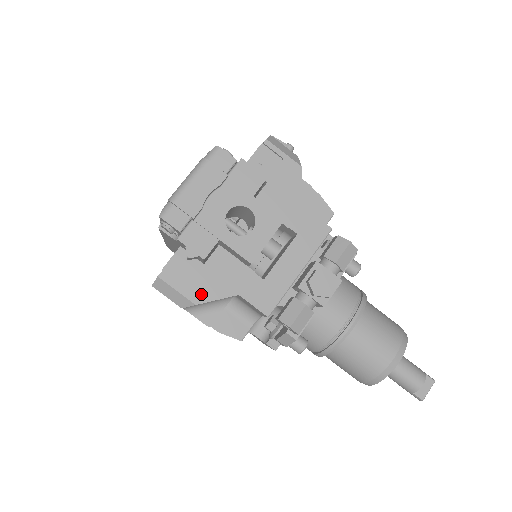
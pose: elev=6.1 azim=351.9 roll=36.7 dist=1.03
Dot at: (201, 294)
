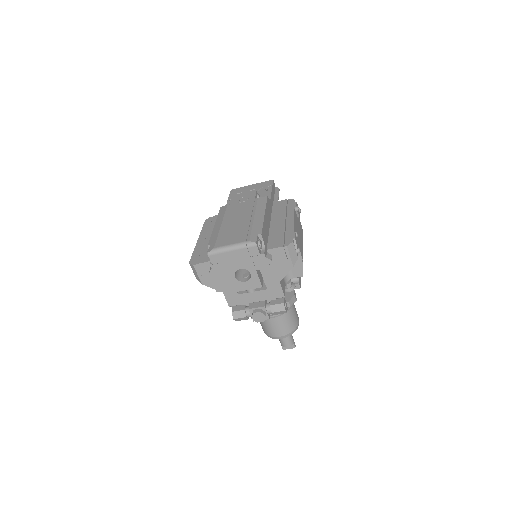
Dot at: (207, 282)
